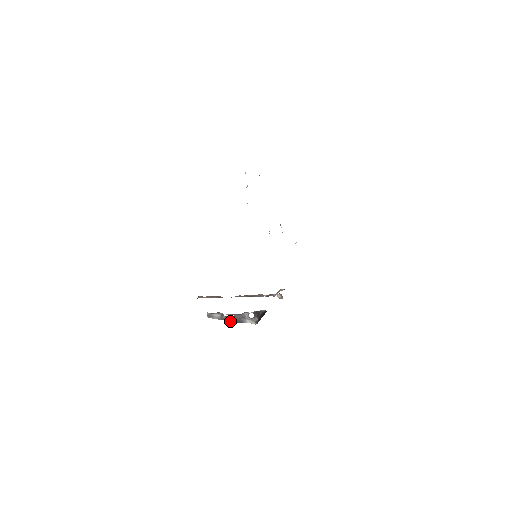
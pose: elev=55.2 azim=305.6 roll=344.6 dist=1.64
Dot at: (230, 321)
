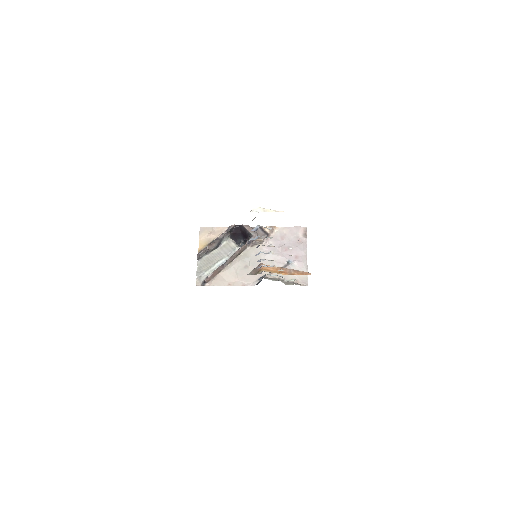
Dot at: (213, 251)
